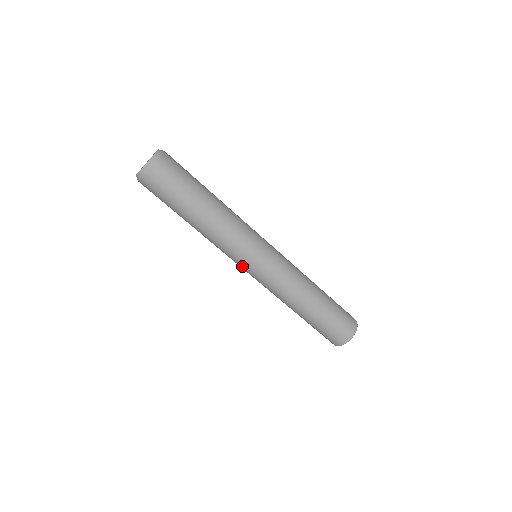
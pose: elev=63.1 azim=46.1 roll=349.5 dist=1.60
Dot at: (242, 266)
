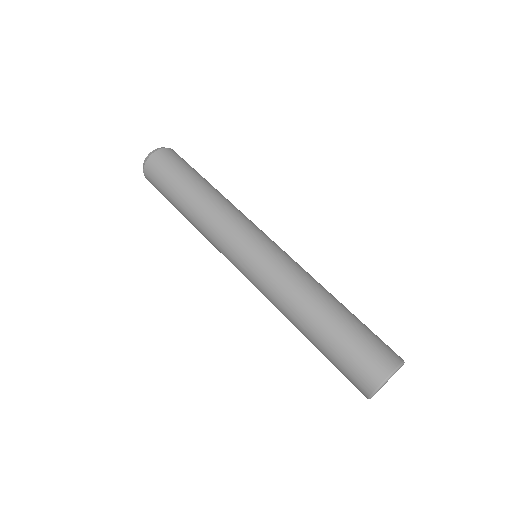
Dot at: (252, 237)
